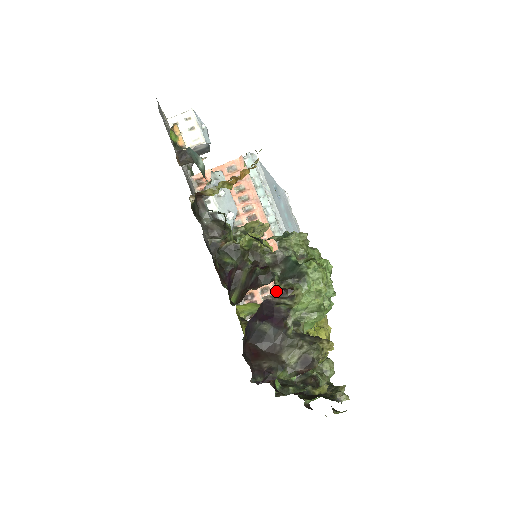
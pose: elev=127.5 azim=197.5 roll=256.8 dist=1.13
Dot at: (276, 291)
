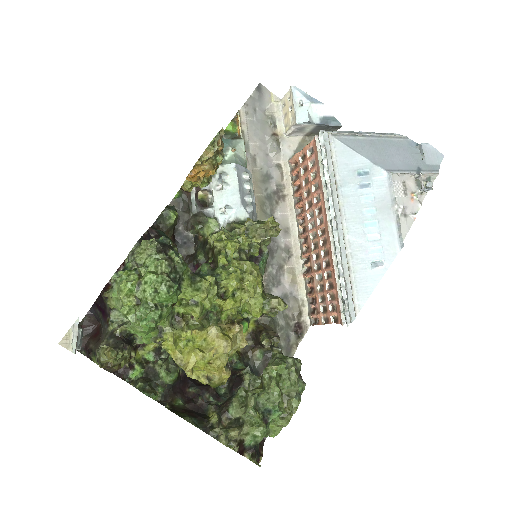
Dot at: (331, 304)
